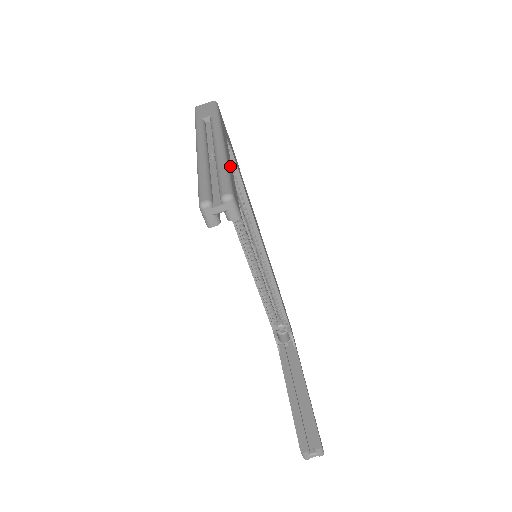
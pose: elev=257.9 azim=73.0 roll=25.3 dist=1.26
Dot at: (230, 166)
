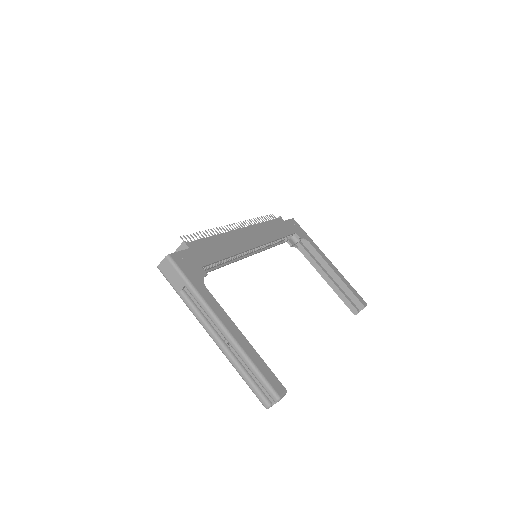
Dot at: (246, 346)
